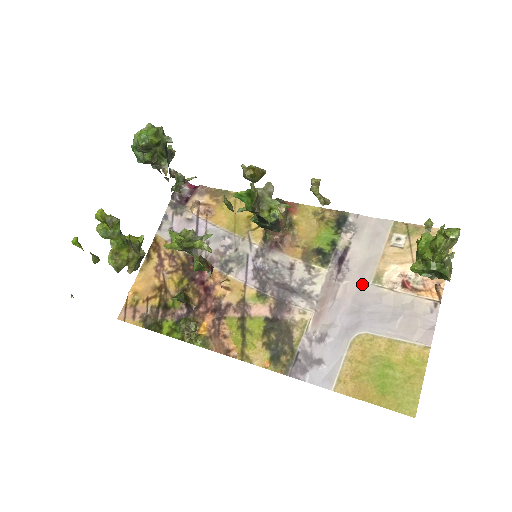
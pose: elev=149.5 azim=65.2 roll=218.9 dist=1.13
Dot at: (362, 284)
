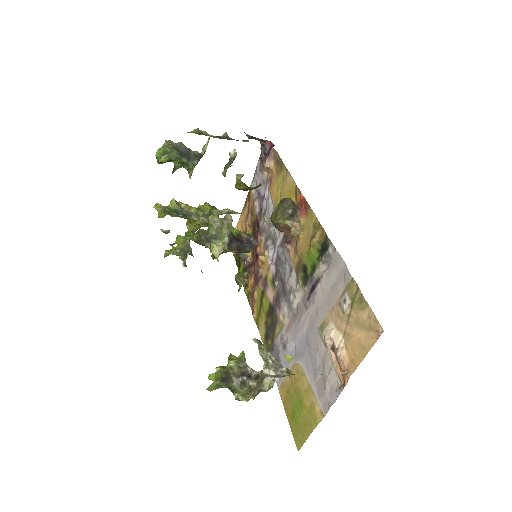
Dot at: (314, 323)
